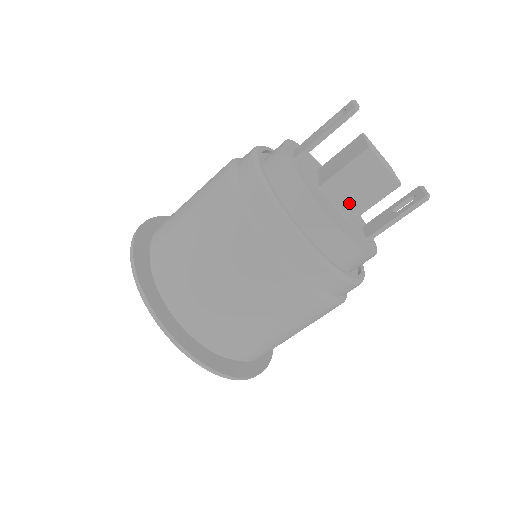
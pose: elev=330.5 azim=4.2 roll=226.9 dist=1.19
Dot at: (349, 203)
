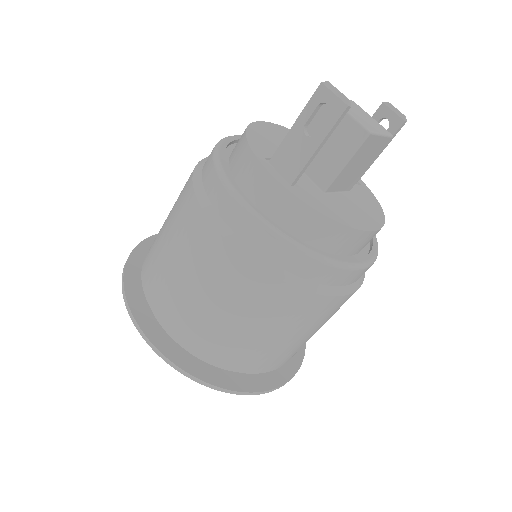
Dot at: (349, 181)
